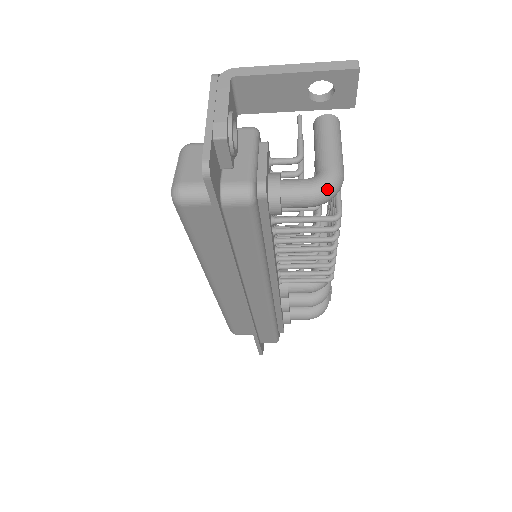
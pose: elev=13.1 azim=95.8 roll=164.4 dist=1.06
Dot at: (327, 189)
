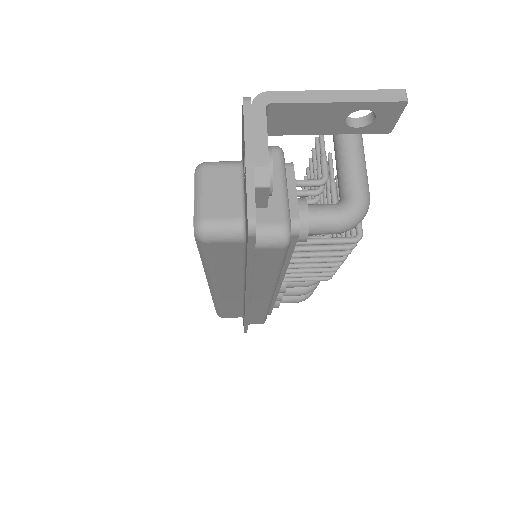
Dot at: (356, 218)
